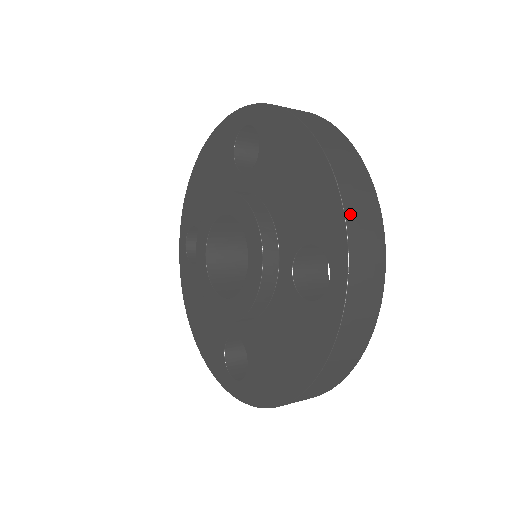
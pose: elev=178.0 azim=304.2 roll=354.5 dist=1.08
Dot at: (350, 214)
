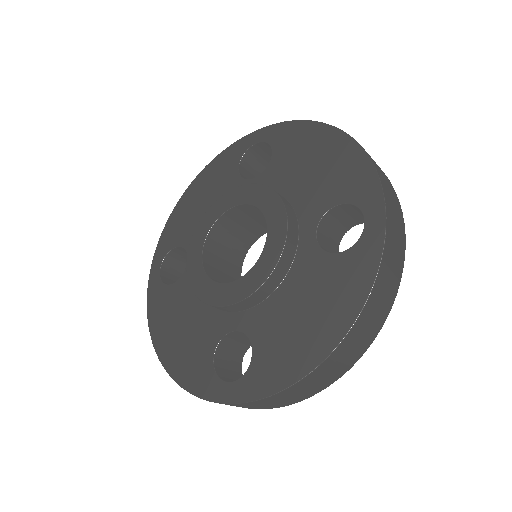
Dot at: (379, 172)
